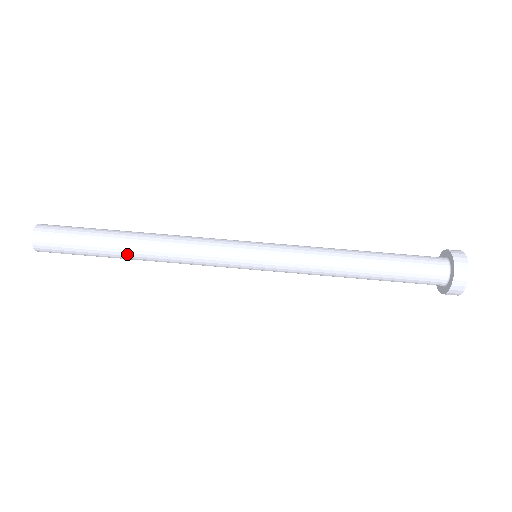
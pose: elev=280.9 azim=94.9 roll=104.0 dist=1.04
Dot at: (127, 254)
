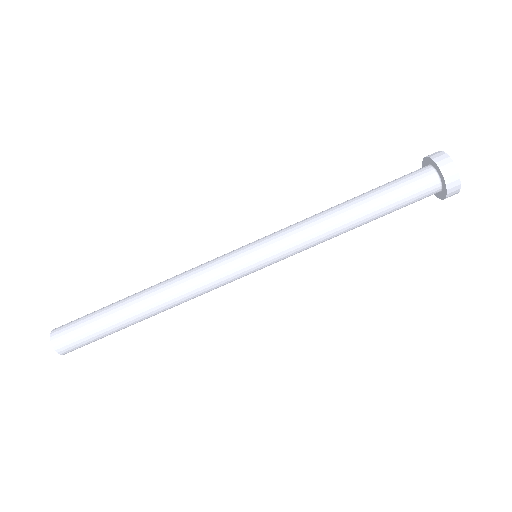
Dot at: (137, 308)
